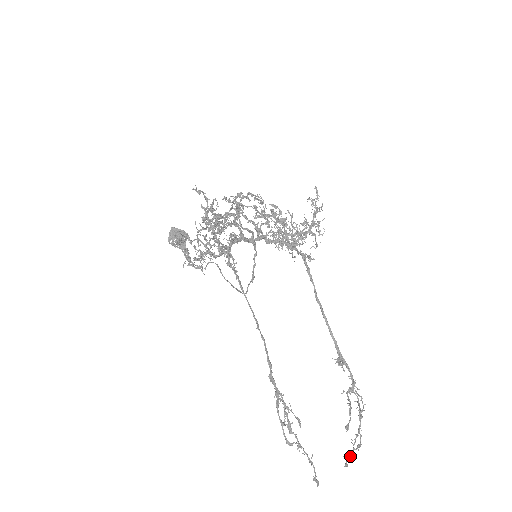
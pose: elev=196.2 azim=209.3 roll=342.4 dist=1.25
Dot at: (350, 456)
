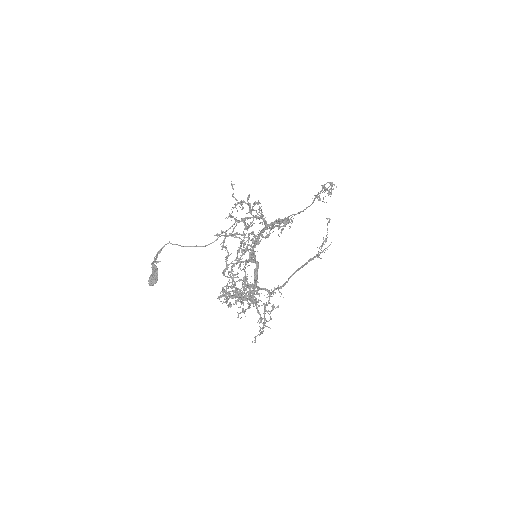
Dot at: (331, 192)
